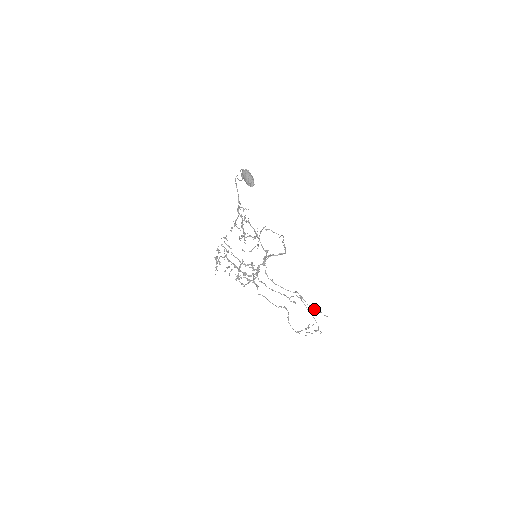
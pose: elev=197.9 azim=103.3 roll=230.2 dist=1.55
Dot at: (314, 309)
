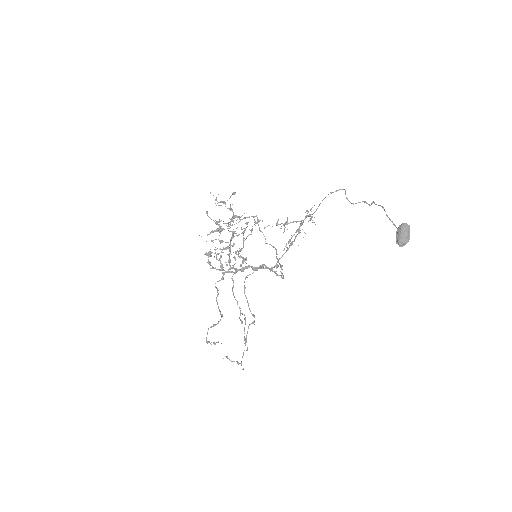
Dot at: occluded
